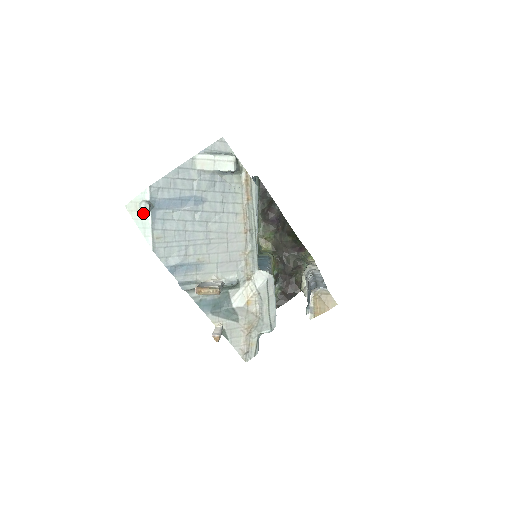
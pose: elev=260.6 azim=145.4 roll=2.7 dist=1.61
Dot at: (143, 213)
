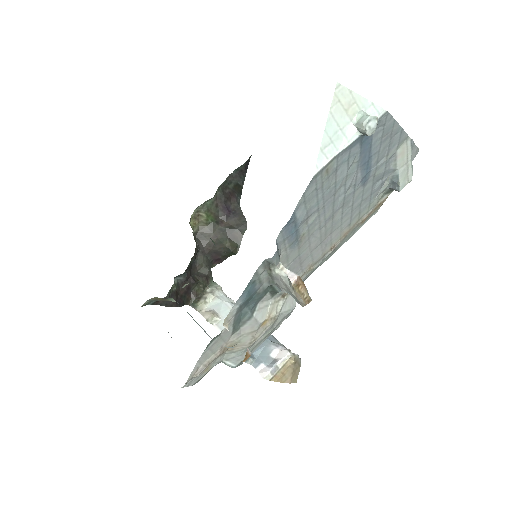
Dot at: (350, 124)
